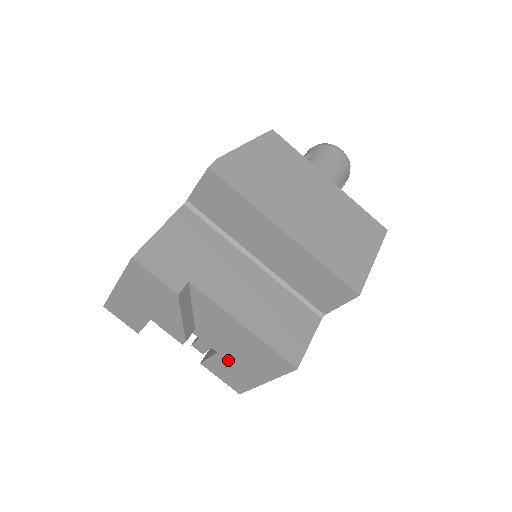
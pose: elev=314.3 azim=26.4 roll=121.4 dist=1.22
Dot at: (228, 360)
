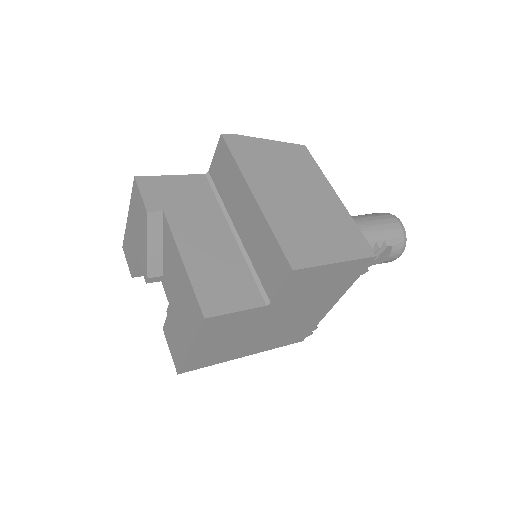
Dot at: (174, 317)
